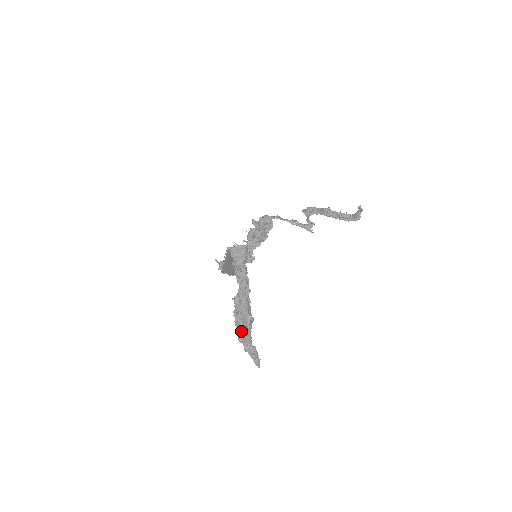
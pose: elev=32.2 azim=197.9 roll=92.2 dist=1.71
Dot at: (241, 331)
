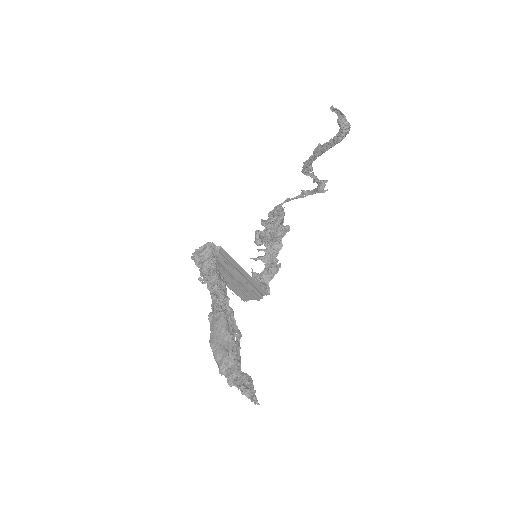
Dot at: (216, 357)
